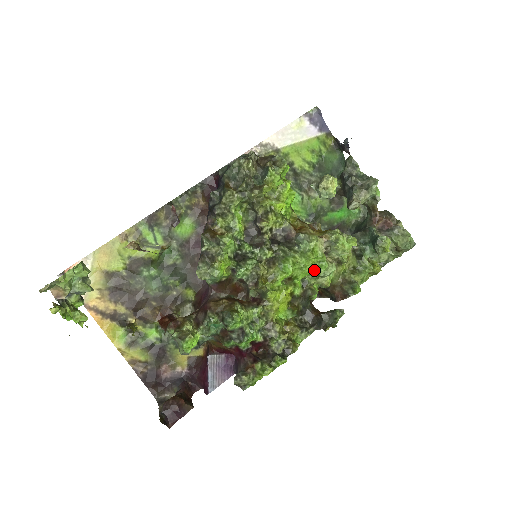
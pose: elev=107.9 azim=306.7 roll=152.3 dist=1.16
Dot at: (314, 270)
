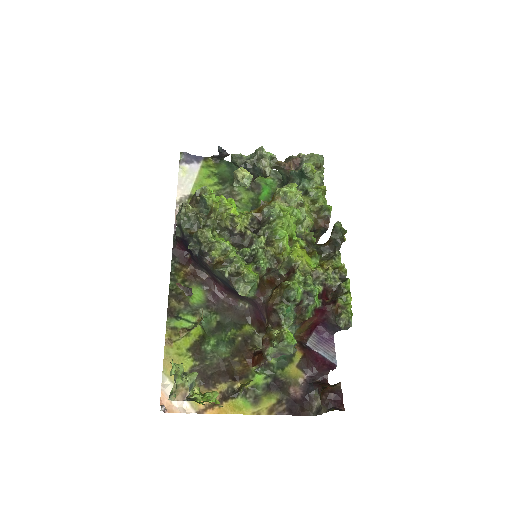
Dot at: (296, 220)
